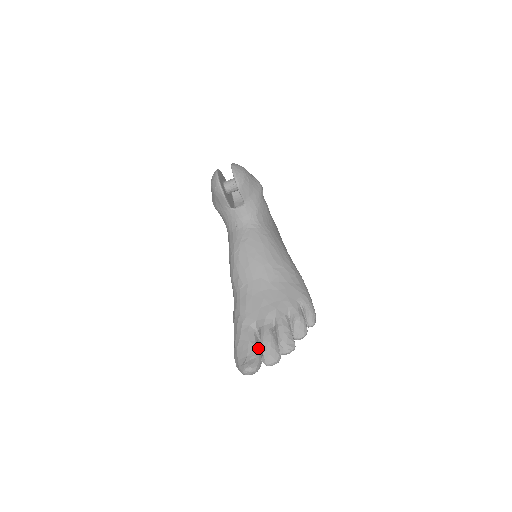
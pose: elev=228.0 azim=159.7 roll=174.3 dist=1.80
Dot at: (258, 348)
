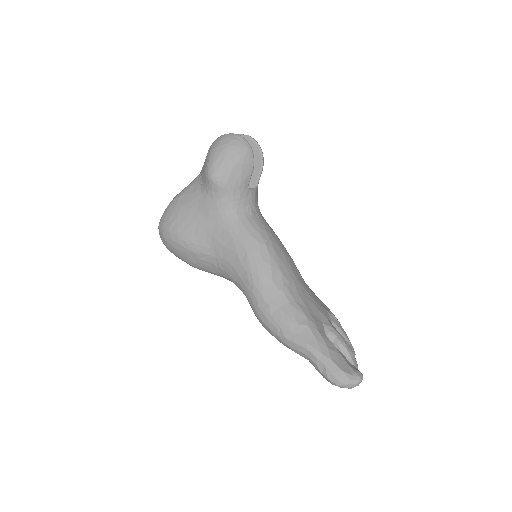
Dot at: occluded
